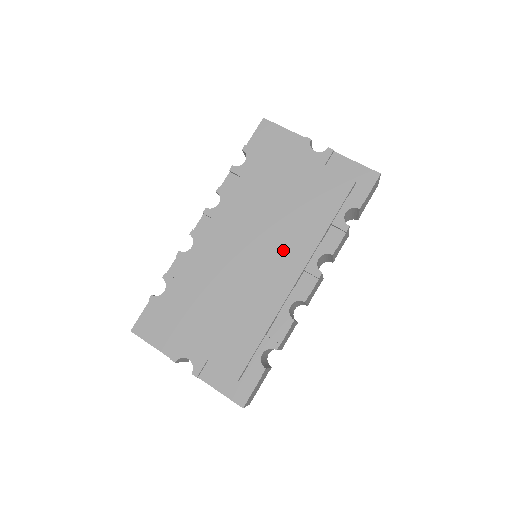
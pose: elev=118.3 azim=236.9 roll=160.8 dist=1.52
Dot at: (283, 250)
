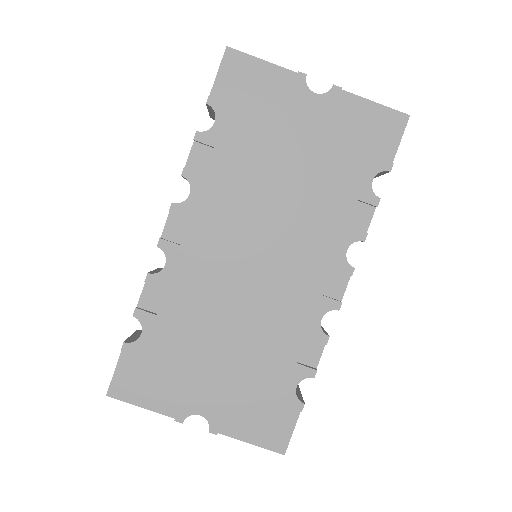
Dot at: (299, 248)
